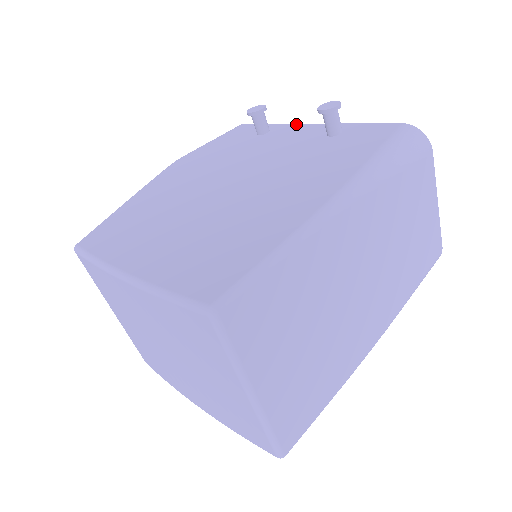
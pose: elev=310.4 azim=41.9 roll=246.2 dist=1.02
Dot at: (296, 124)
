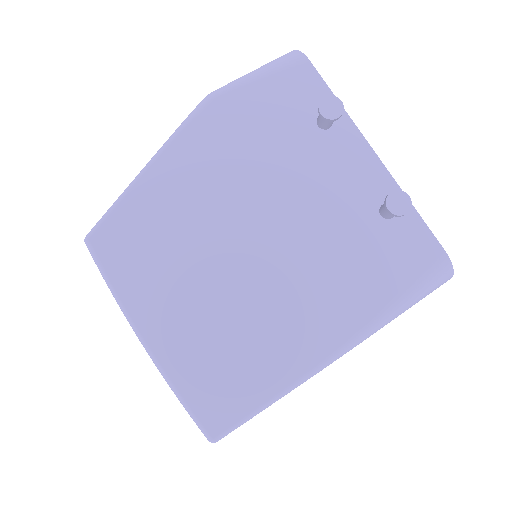
Dot at: (363, 138)
